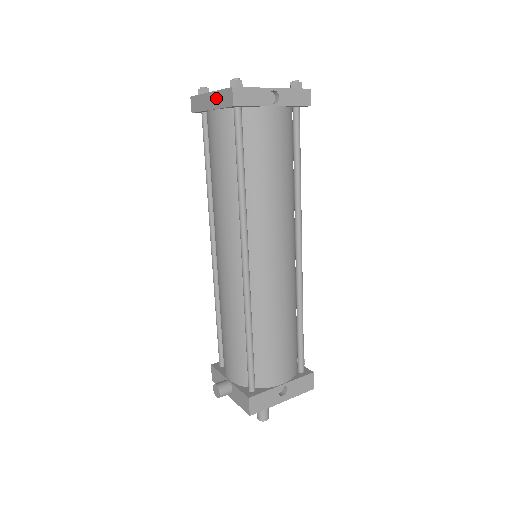
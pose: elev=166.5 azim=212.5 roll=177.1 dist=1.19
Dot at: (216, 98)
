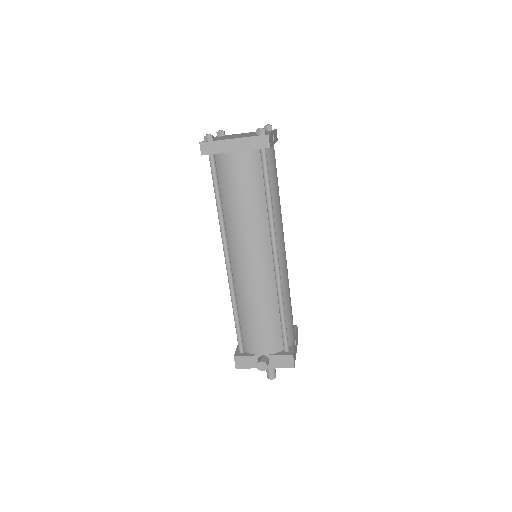
Dot at: (244, 143)
